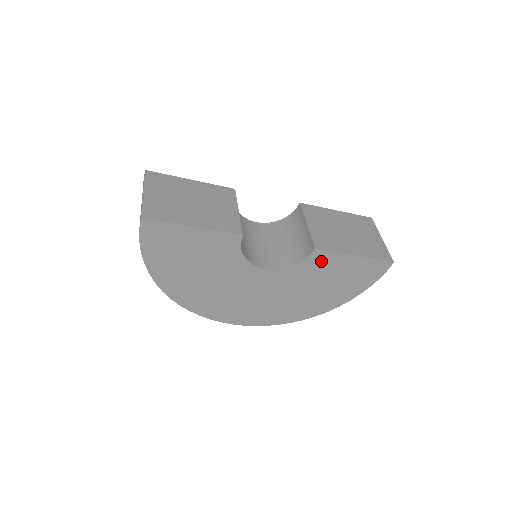
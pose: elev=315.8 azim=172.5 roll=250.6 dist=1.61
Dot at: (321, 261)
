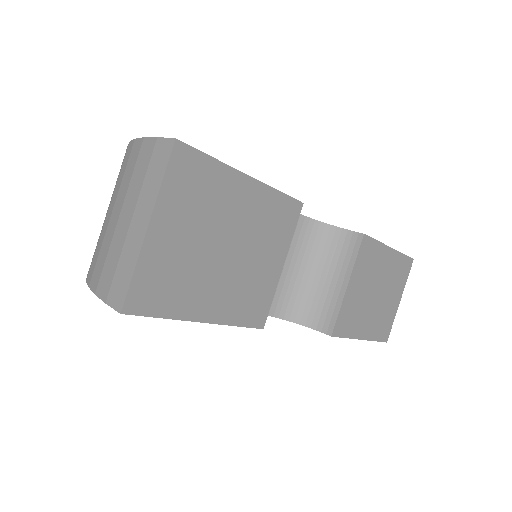
Dot at: occluded
